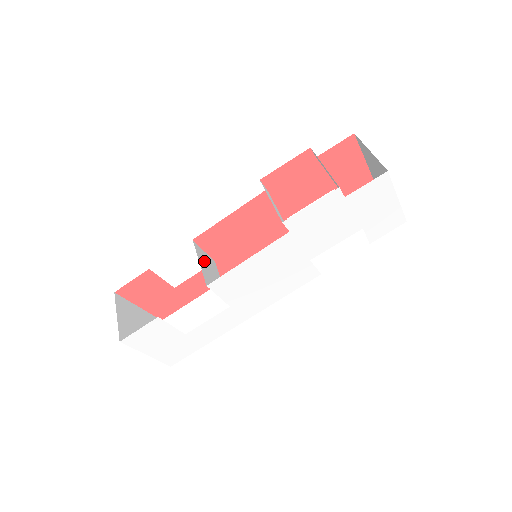
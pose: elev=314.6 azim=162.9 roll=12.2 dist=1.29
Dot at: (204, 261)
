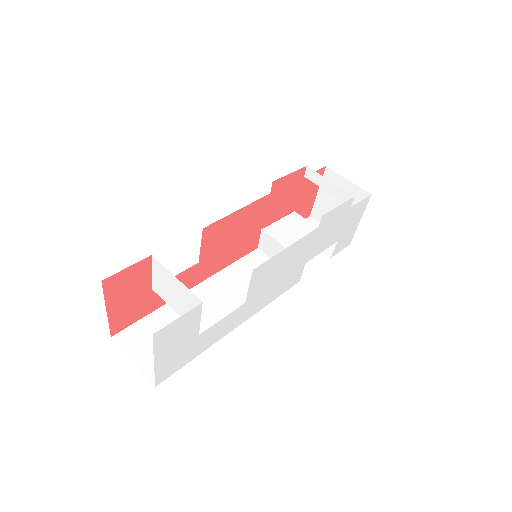
Dot at: occluded
